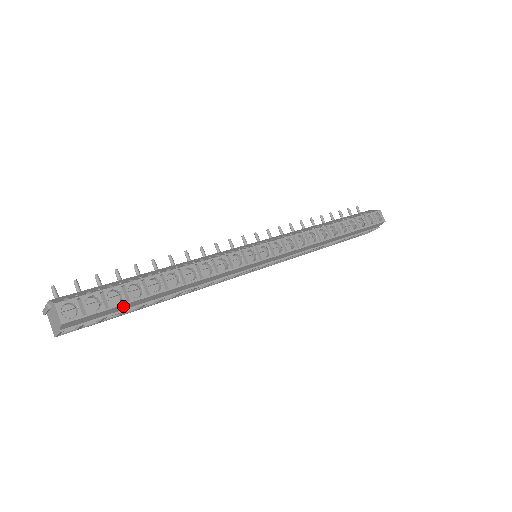
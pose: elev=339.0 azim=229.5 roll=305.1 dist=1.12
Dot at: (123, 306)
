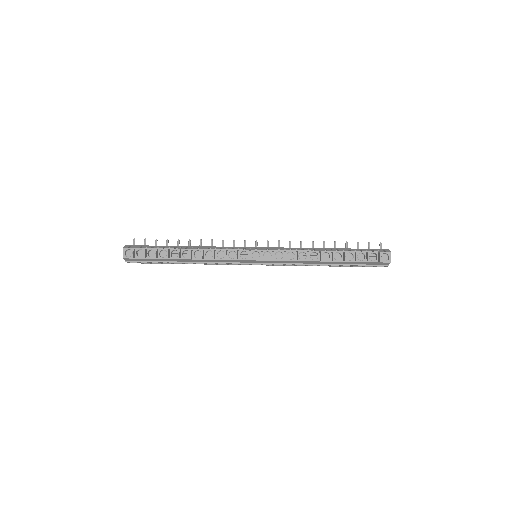
Dot at: (155, 259)
